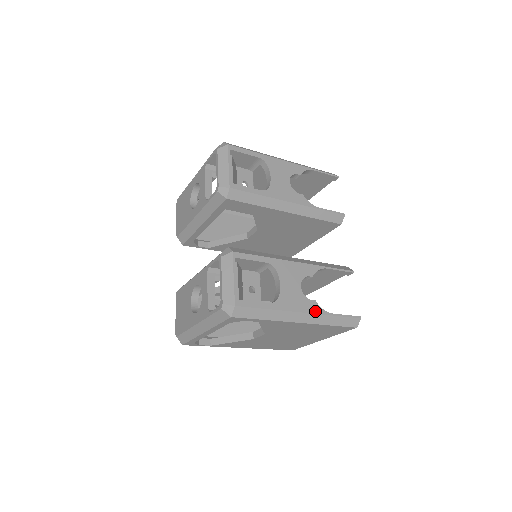
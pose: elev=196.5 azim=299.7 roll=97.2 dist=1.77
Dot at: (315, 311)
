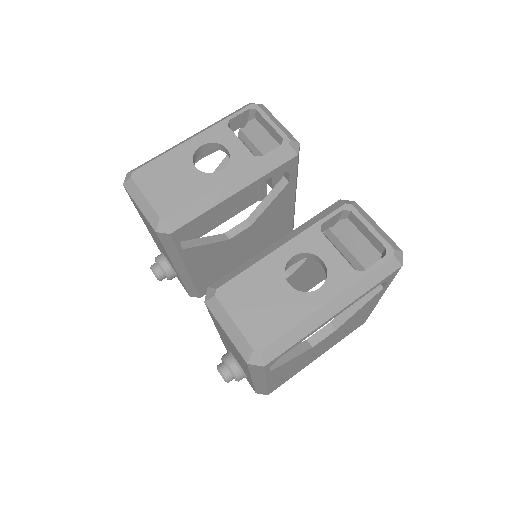
Dot at: occluded
